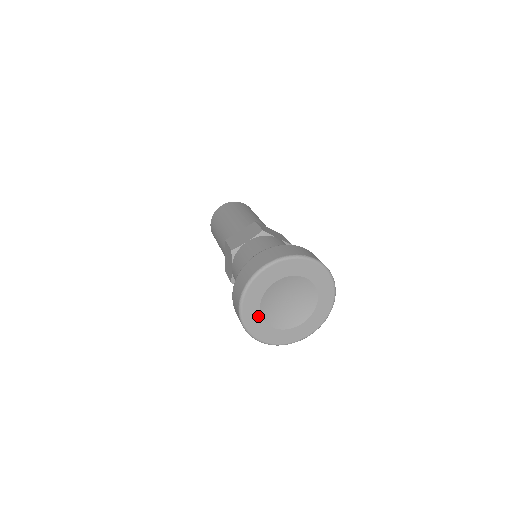
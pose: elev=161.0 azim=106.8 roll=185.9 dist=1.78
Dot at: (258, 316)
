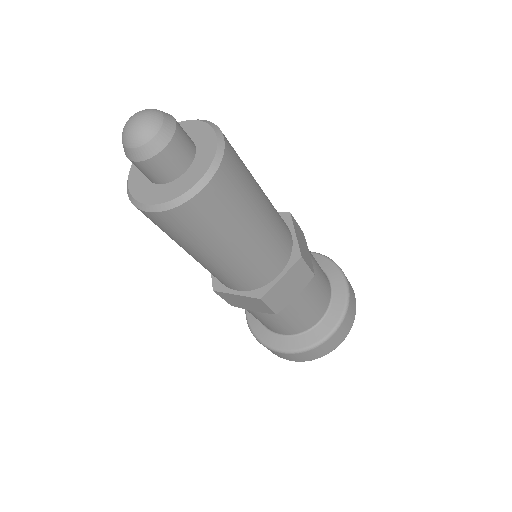
Dot at: occluded
